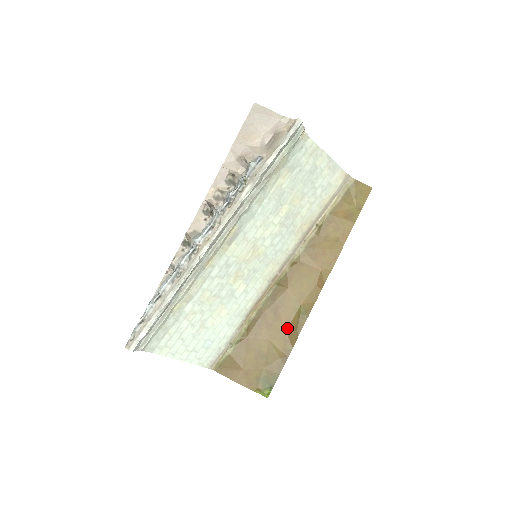
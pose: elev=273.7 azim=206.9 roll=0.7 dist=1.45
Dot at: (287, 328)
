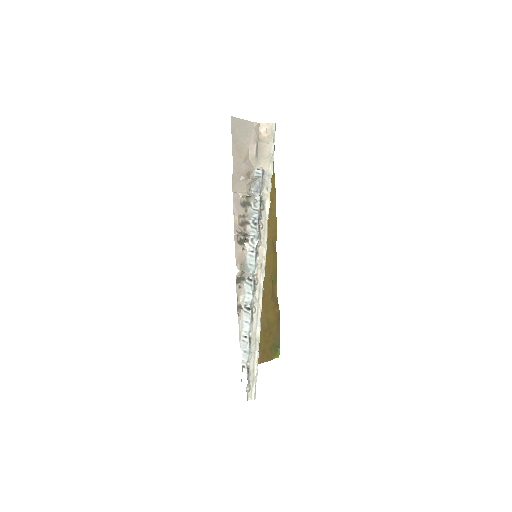
Dot at: (271, 298)
